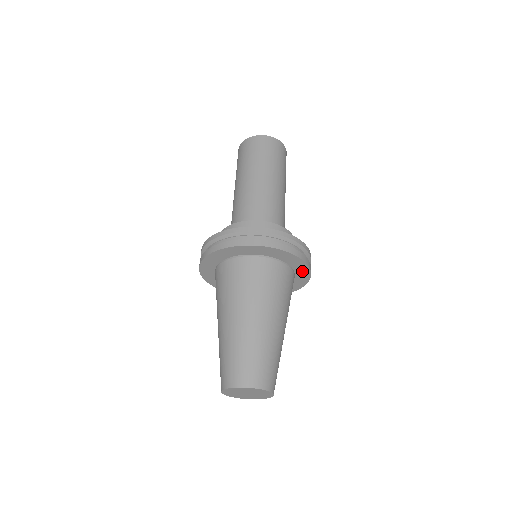
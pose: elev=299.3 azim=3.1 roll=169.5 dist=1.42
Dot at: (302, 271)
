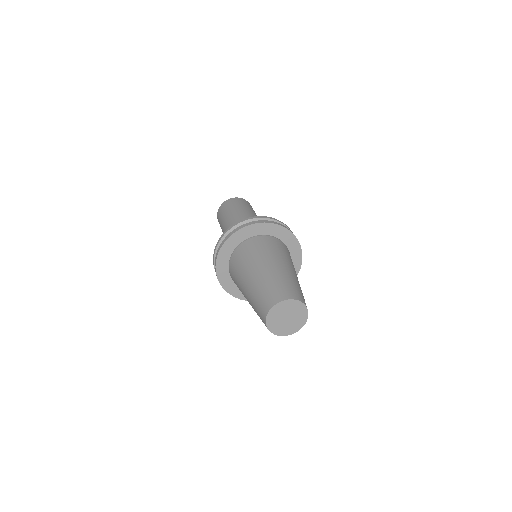
Dot at: (293, 246)
